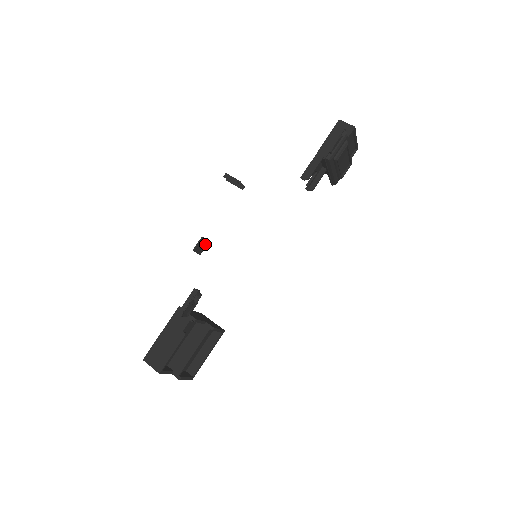
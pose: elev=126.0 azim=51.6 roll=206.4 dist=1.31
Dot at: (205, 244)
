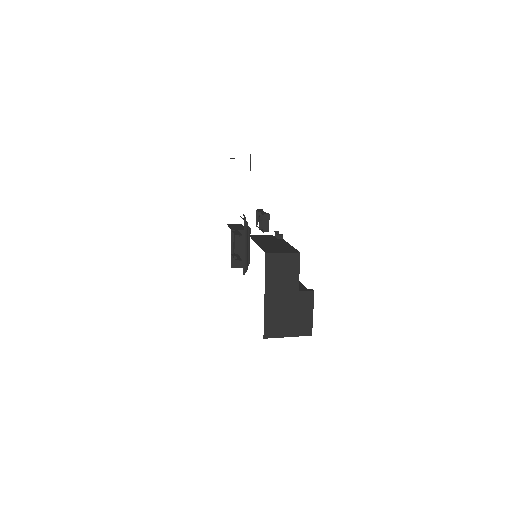
Dot at: occluded
